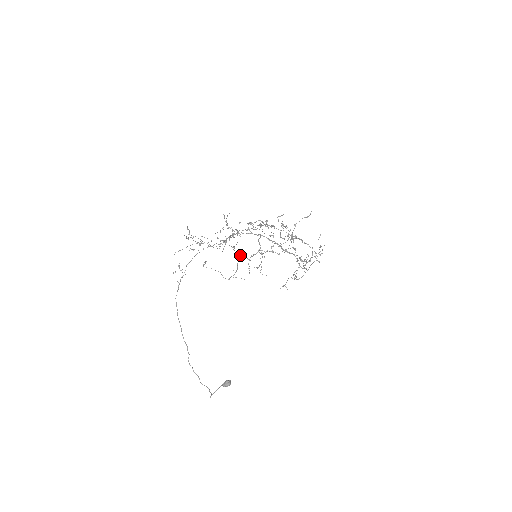
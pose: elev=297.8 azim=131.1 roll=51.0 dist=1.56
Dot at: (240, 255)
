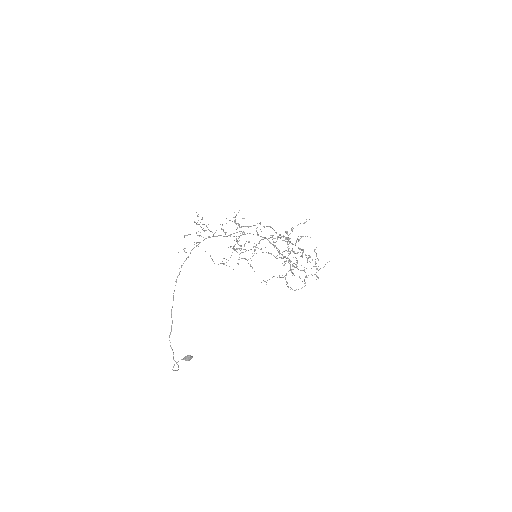
Dot at: (237, 248)
